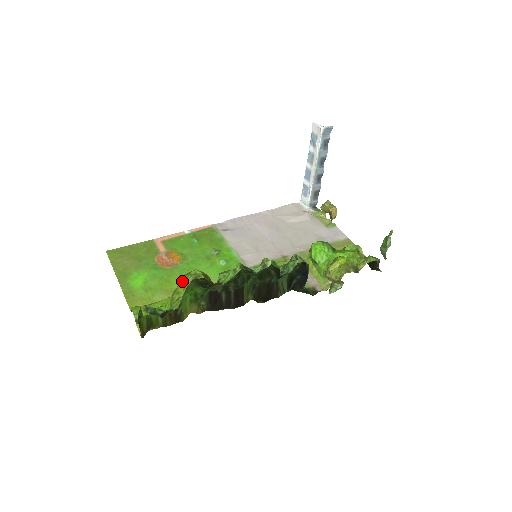
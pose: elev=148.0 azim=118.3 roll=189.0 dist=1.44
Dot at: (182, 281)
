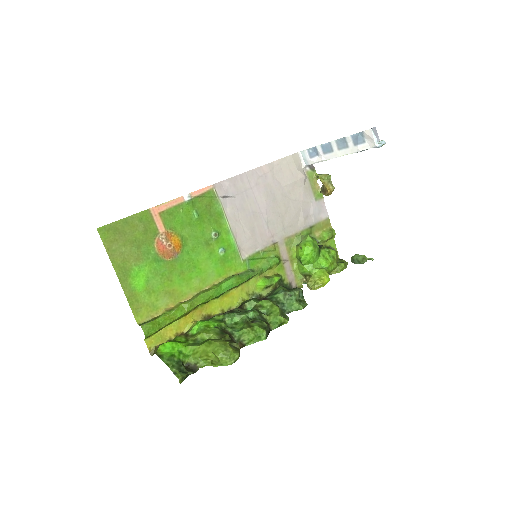
Dot at: (219, 360)
